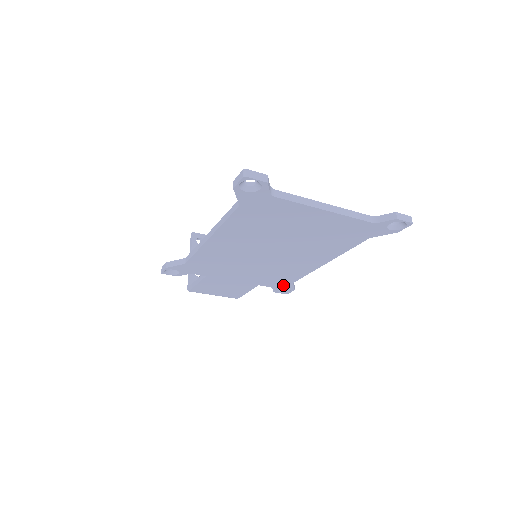
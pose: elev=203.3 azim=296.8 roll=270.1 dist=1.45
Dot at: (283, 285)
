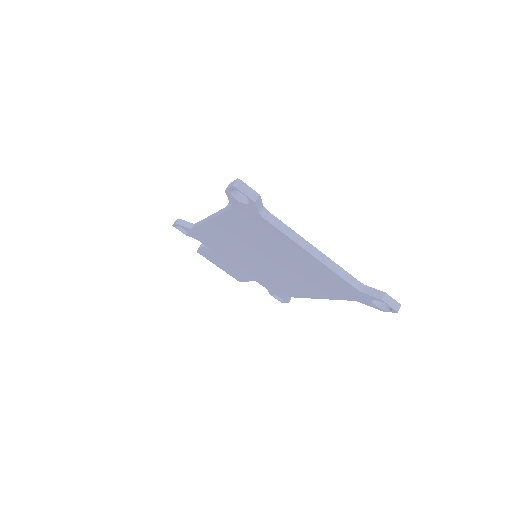
Dot at: (278, 293)
